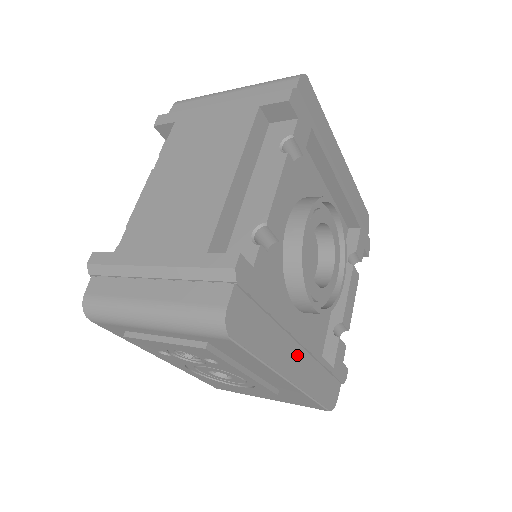
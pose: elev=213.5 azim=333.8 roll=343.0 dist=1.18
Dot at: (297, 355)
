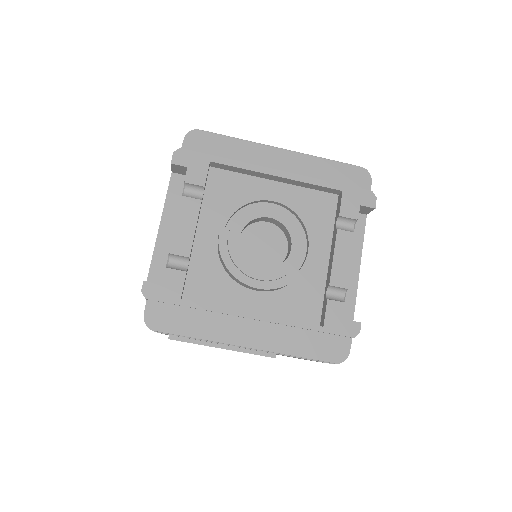
Dot at: (250, 327)
